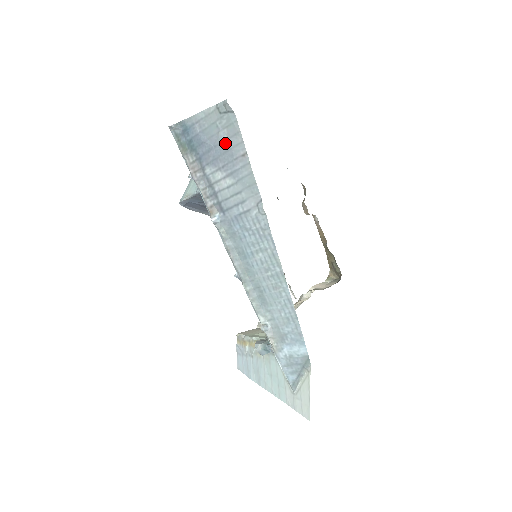
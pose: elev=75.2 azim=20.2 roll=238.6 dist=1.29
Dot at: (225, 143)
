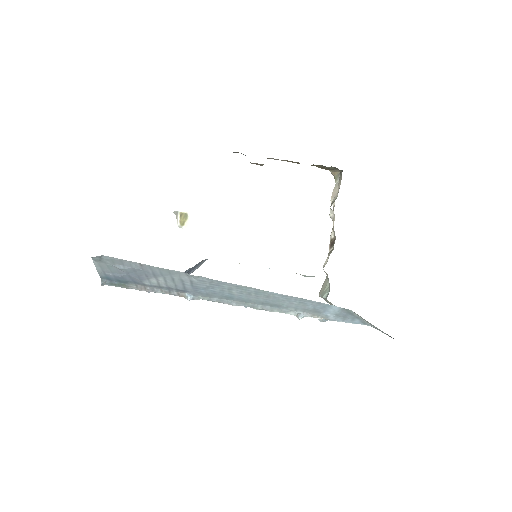
Dot at: (127, 269)
